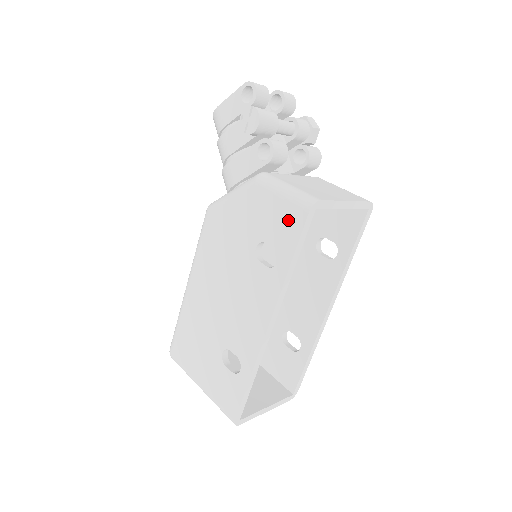
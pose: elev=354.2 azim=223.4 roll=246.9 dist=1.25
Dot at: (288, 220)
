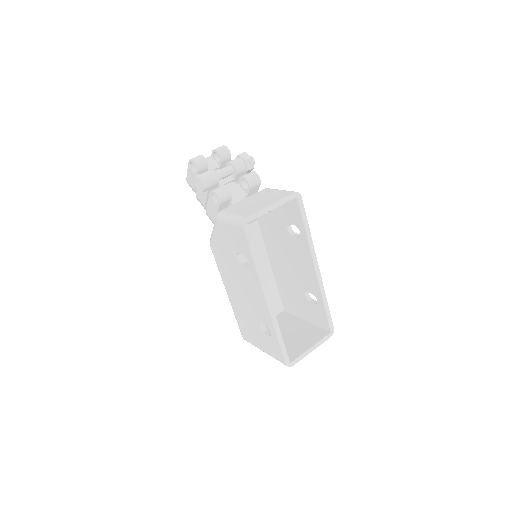
Dot at: (239, 236)
